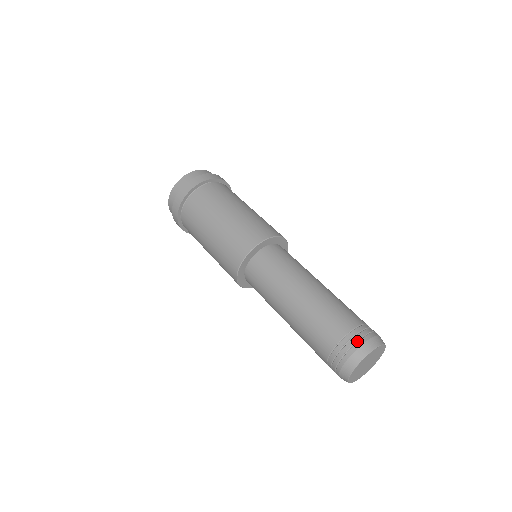
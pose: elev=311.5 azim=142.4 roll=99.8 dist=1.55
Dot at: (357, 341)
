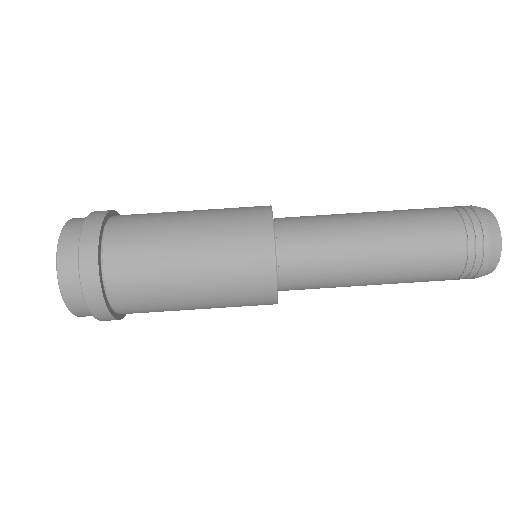
Dot at: (481, 231)
